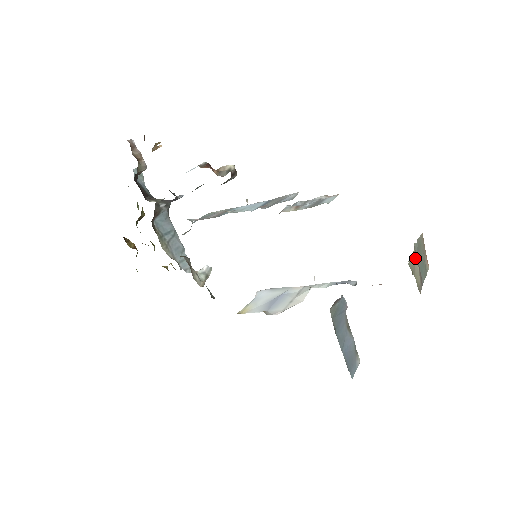
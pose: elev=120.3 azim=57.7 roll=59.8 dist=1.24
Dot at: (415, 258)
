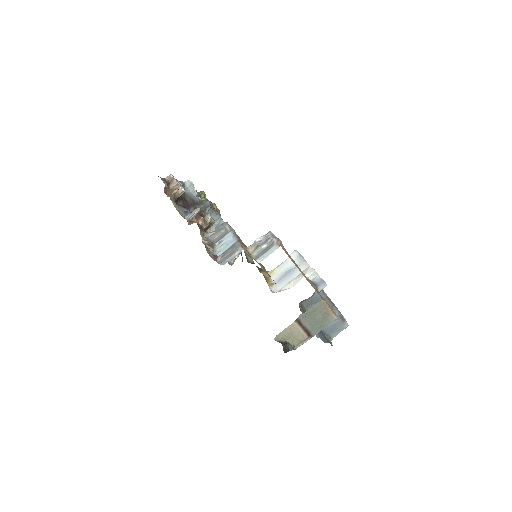
Dot at: (295, 326)
